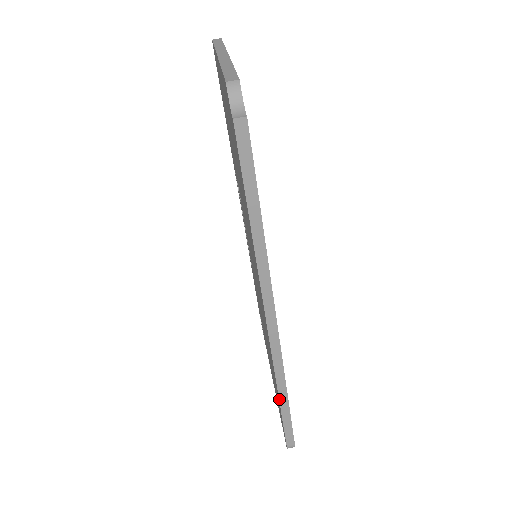
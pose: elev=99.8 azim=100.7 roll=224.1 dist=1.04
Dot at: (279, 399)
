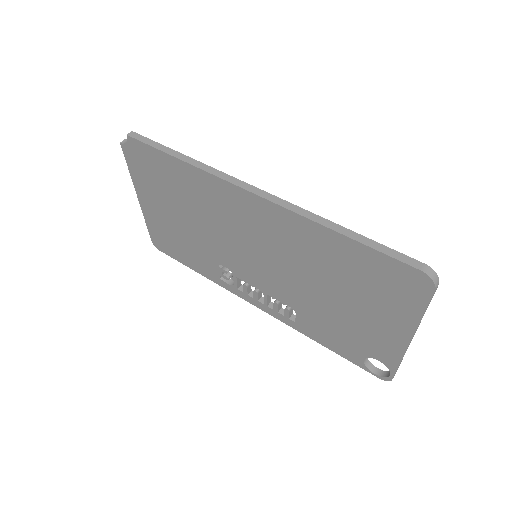
Dot at: (337, 232)
